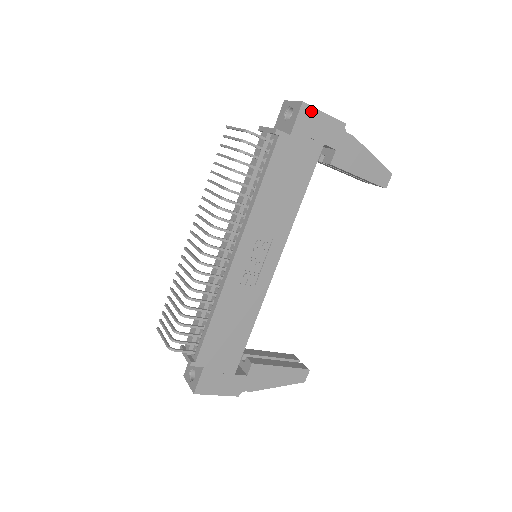
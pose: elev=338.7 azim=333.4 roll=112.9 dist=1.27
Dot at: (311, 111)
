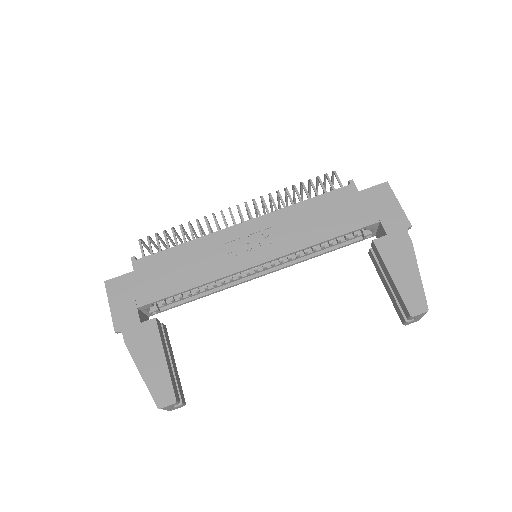
Dot at: (389, 192)
